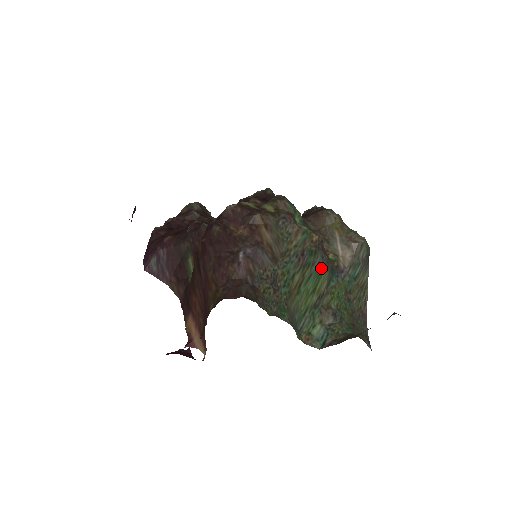
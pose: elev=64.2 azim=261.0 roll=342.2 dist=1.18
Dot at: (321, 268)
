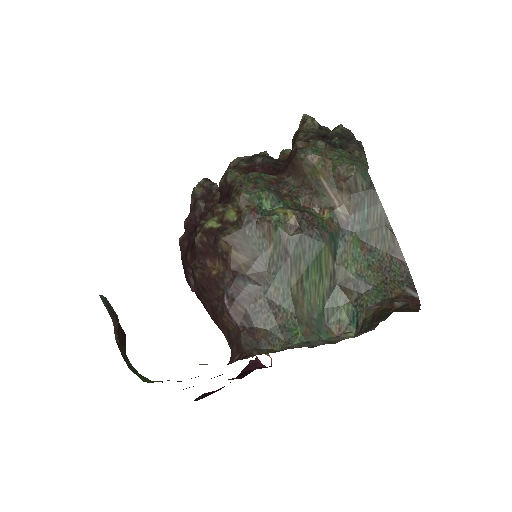
Dot at: (315, 249)
